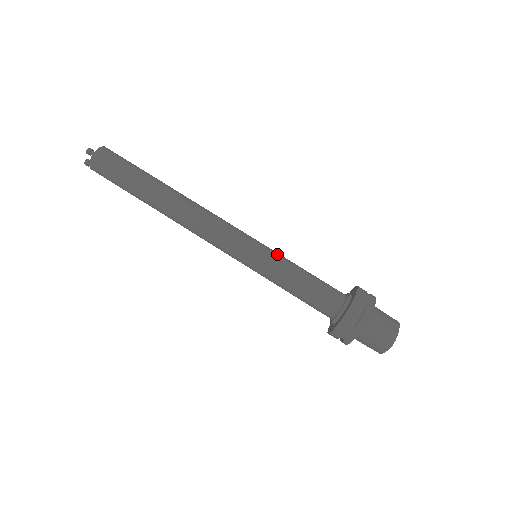
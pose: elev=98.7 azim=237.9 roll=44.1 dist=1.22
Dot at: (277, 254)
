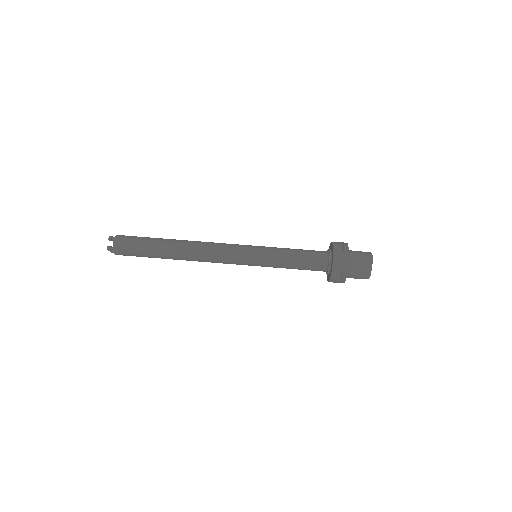
Dot at: occluded
